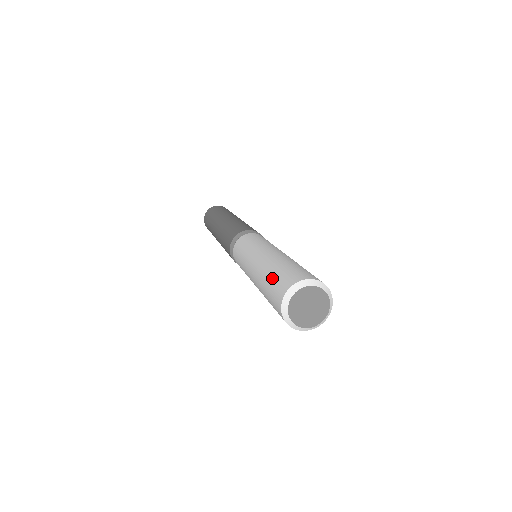
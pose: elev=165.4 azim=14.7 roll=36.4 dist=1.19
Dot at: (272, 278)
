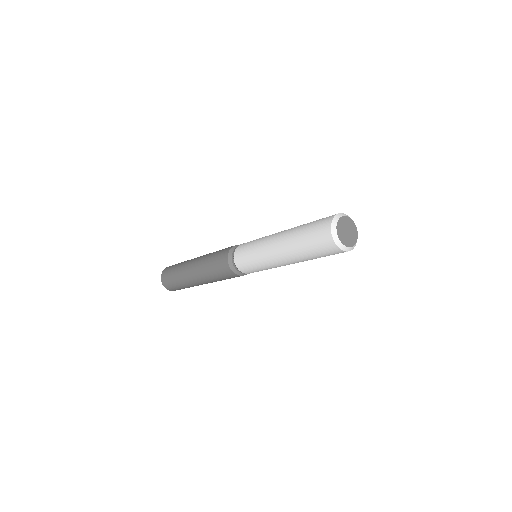
Dot at: (311, 223)
